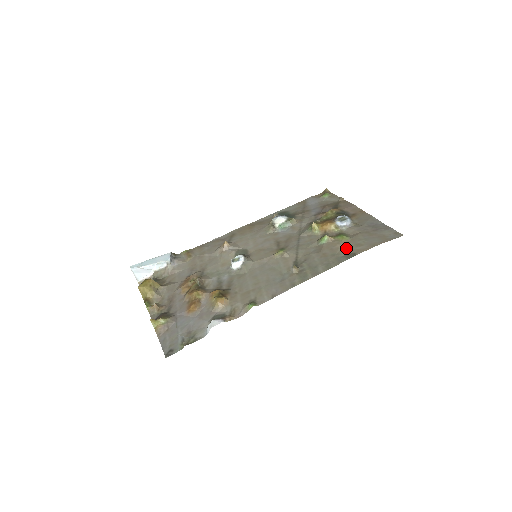
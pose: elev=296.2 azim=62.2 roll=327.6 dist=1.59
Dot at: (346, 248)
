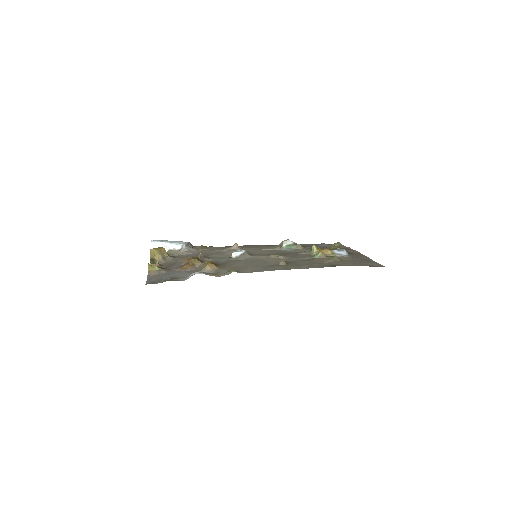
Dot at: (333, 262)
